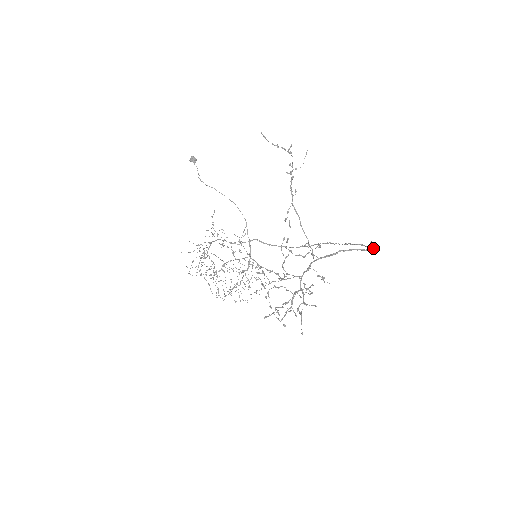
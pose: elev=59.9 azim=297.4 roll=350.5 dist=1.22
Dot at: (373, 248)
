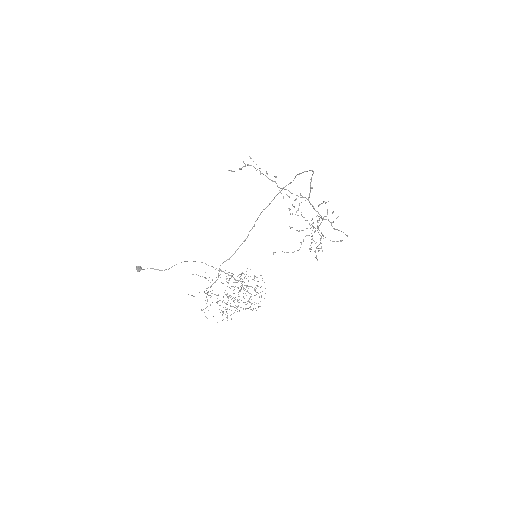
Dot at: (312, 170)
